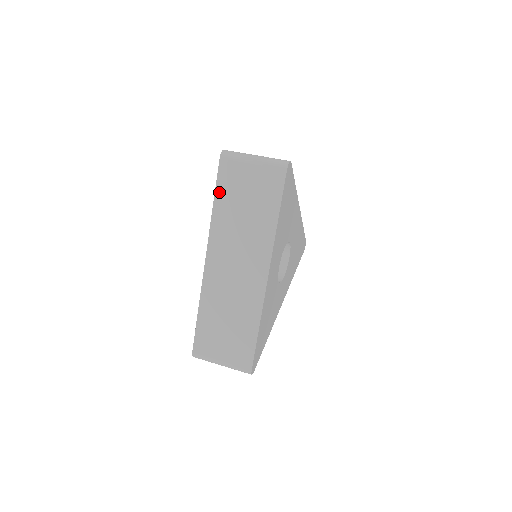
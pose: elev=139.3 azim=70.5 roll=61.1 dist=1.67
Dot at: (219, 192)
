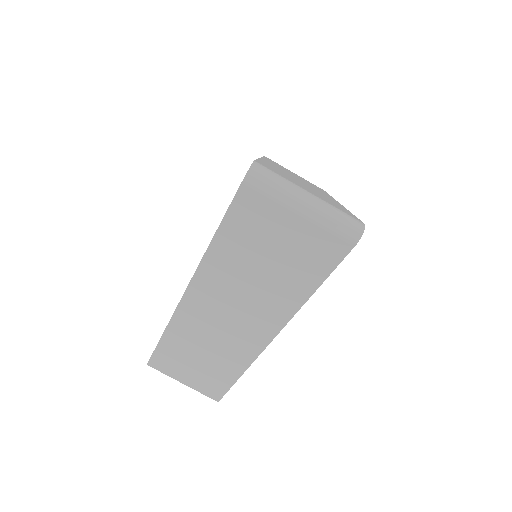
Dot at: (227, 228)
